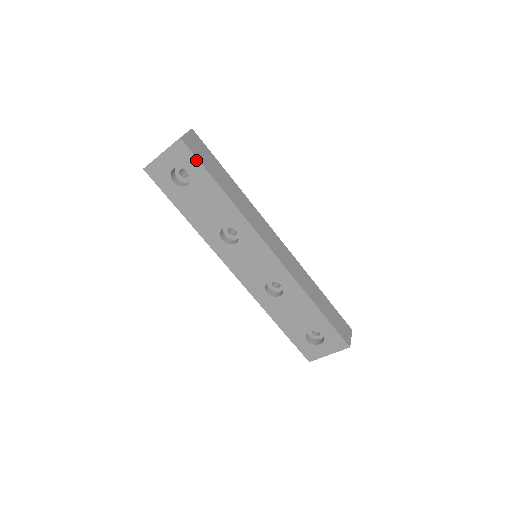
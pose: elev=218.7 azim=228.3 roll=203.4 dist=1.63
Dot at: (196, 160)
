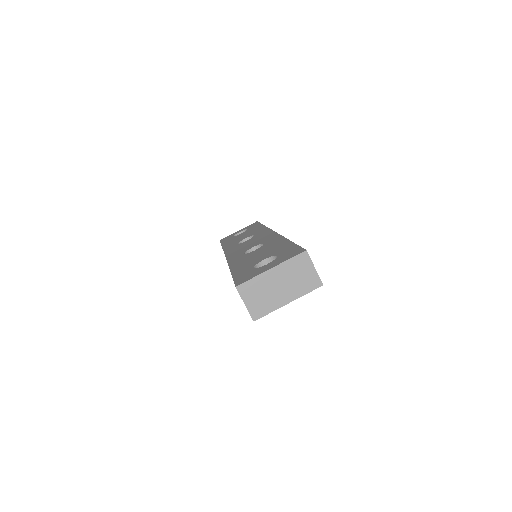
Dot at: (258, 223)
